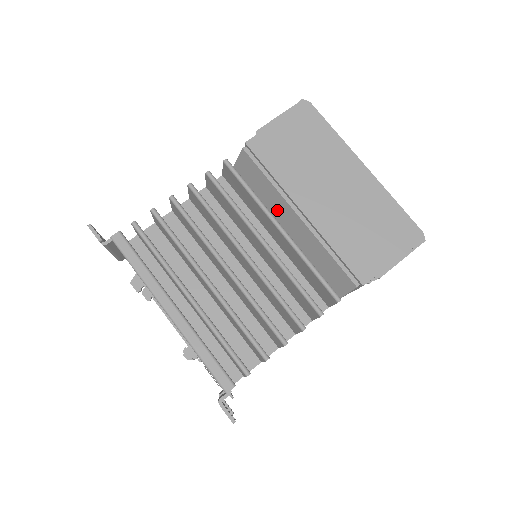
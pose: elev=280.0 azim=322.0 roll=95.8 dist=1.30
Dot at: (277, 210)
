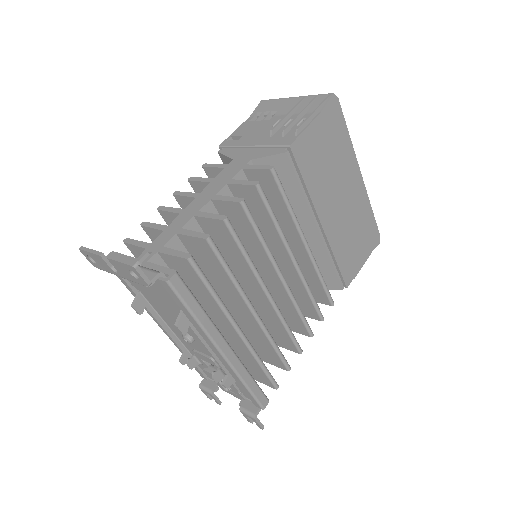
Dot at: occluded
